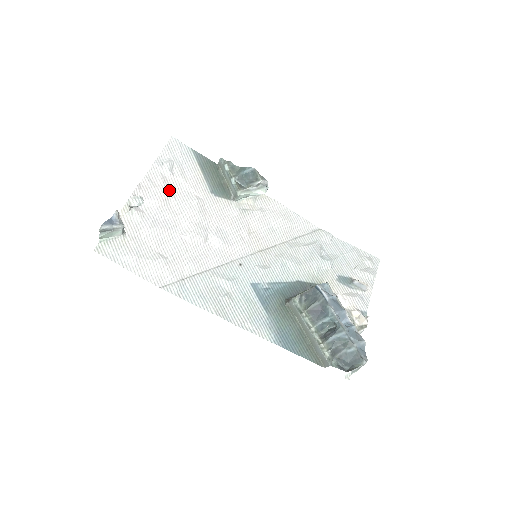
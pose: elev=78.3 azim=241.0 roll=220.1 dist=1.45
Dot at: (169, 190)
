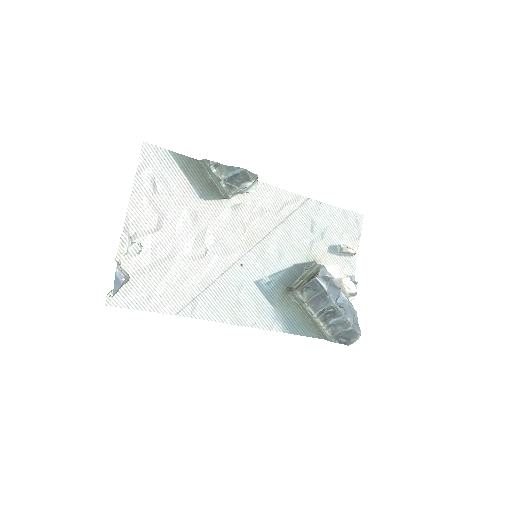
Dot at: (158, 211)
